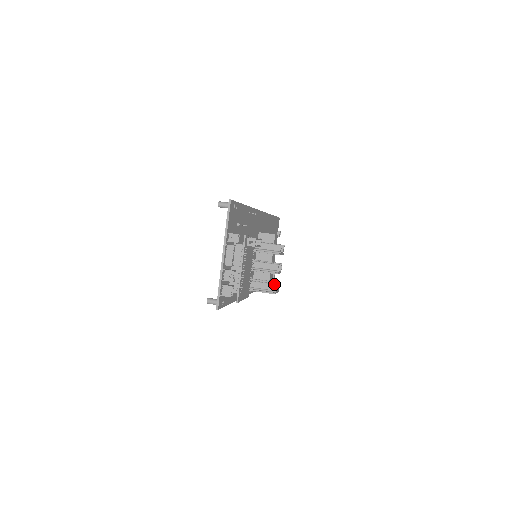
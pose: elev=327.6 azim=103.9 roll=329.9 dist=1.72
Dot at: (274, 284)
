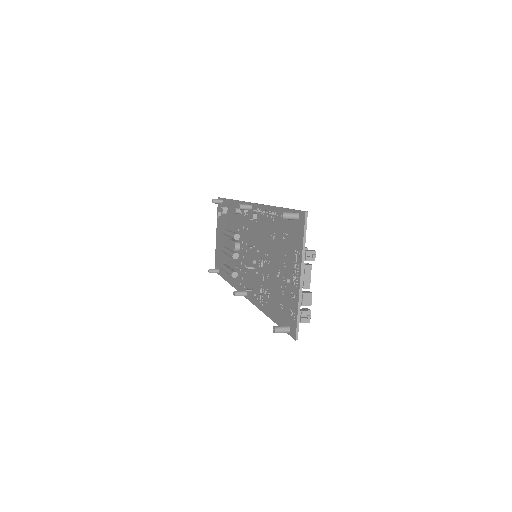
Dot at: occluded
